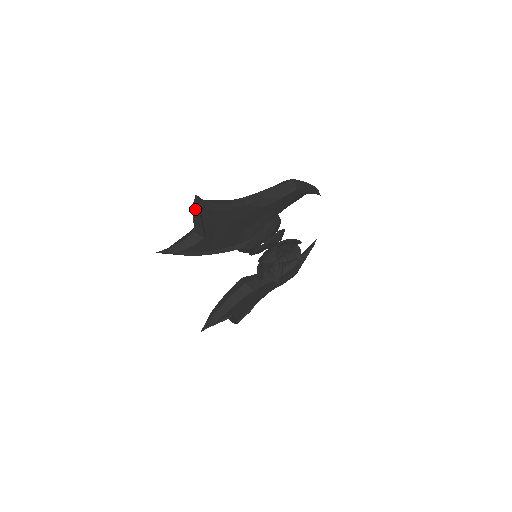
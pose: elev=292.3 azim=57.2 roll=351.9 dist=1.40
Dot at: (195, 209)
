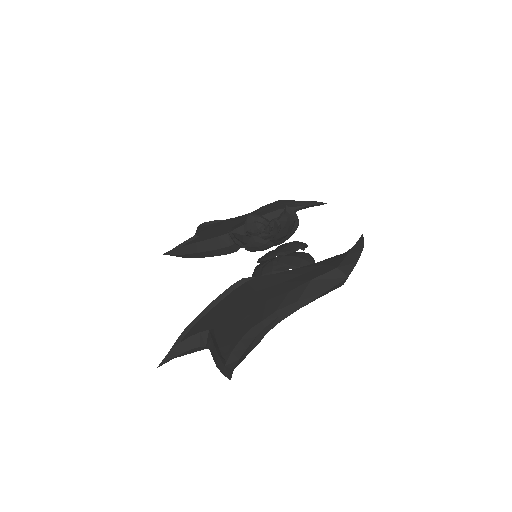
Dot at: (222, 370)
